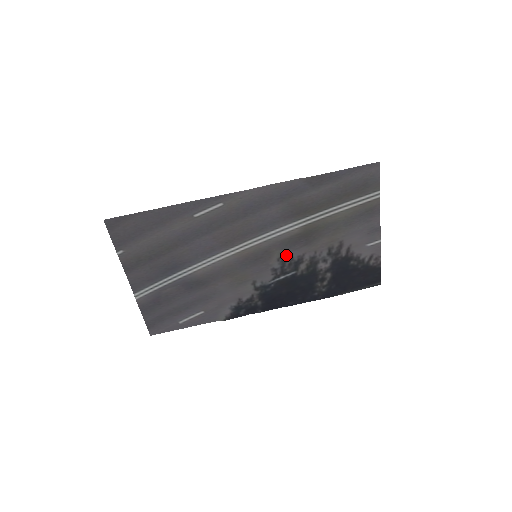
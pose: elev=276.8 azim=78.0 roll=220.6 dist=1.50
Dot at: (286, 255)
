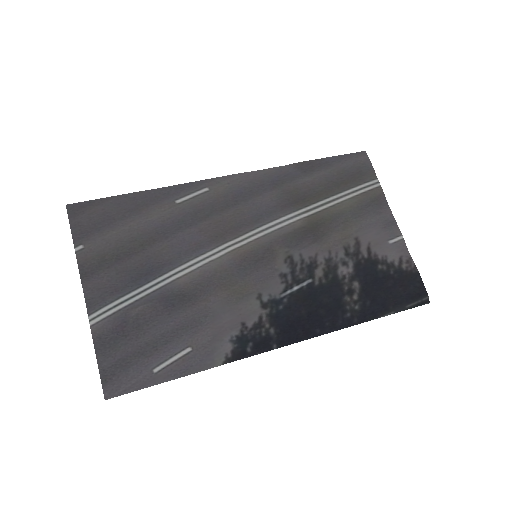
Dot at: (294, 256)
